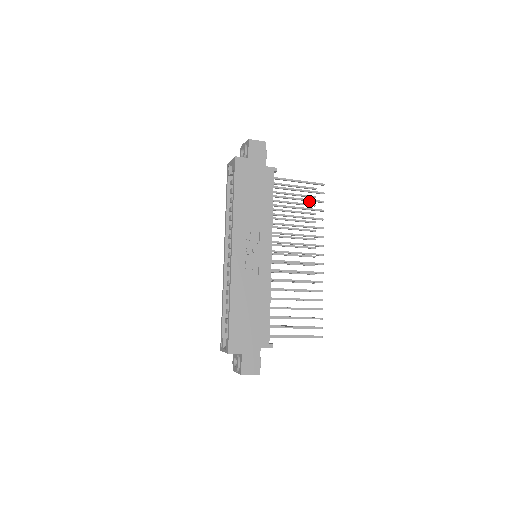
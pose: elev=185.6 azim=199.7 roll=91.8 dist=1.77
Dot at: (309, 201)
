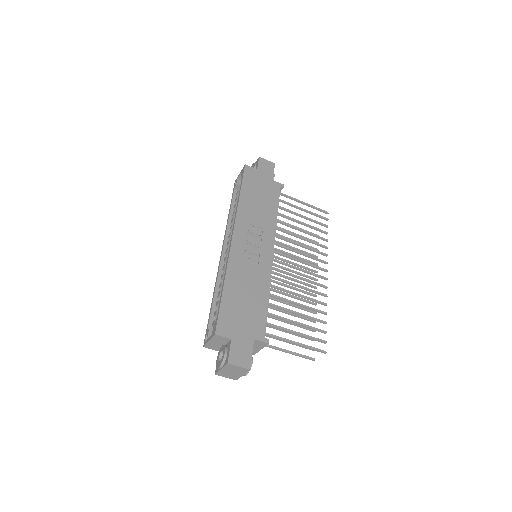
Dot at: occluded
